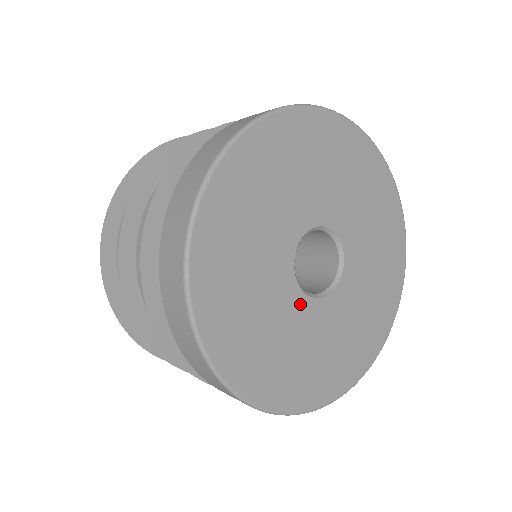
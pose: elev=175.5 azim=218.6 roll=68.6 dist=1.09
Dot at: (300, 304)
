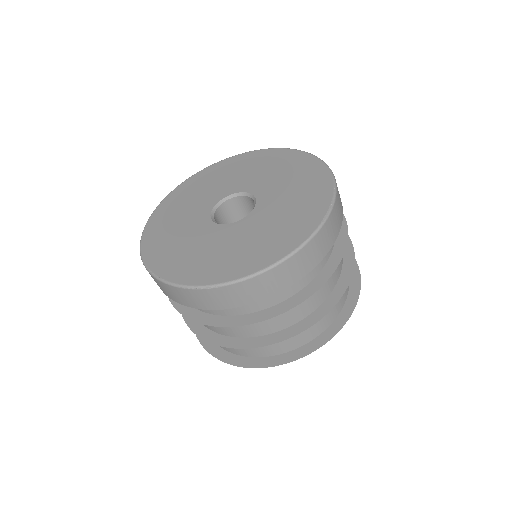
Dot at: (203, 217)
